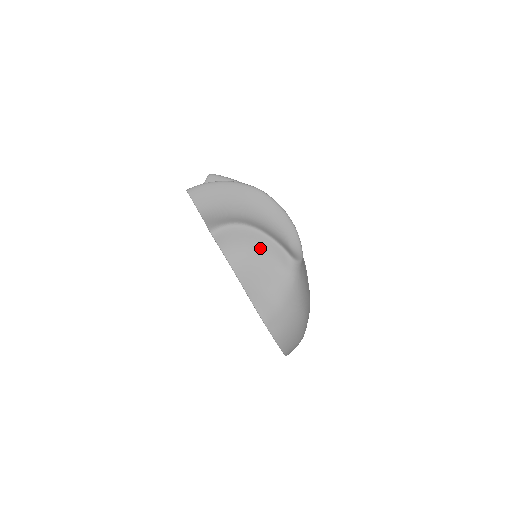
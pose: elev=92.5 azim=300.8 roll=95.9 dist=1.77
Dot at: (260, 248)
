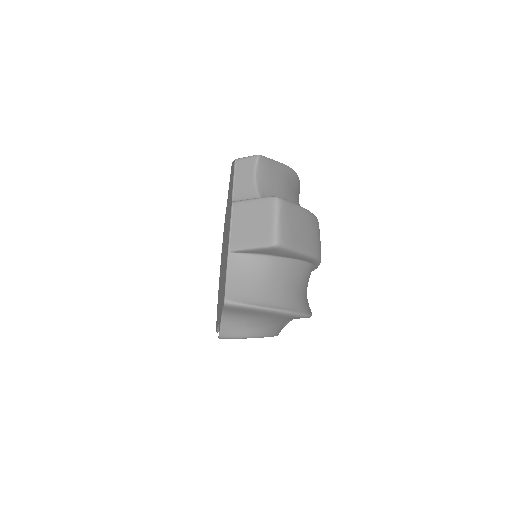
Dot at: occluded
